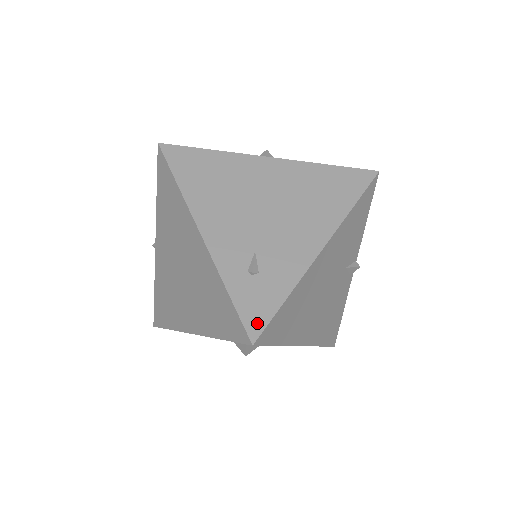
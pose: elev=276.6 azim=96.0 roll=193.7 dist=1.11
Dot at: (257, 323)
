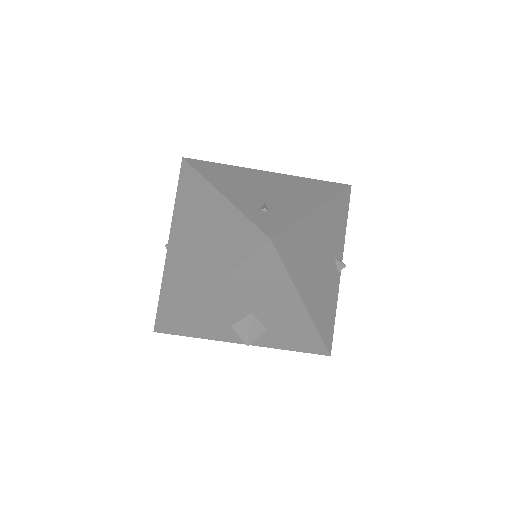
Dot at: (272, 231)
